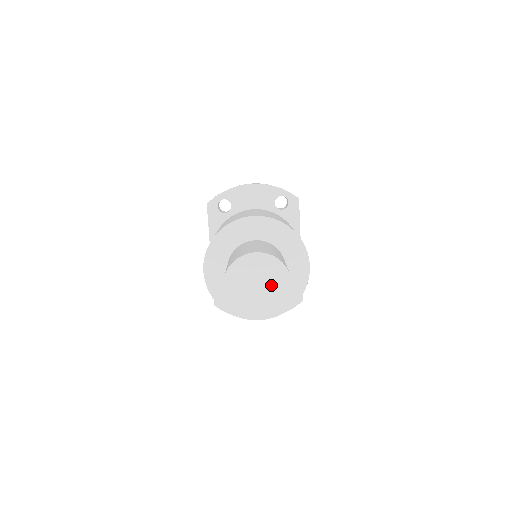
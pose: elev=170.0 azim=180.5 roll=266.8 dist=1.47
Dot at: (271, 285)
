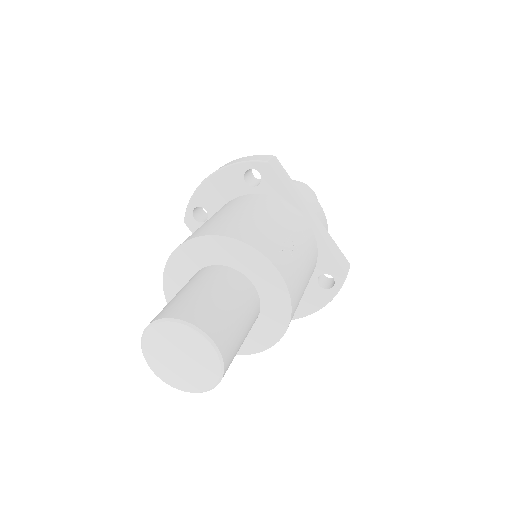
Dot at: (192, 351)
